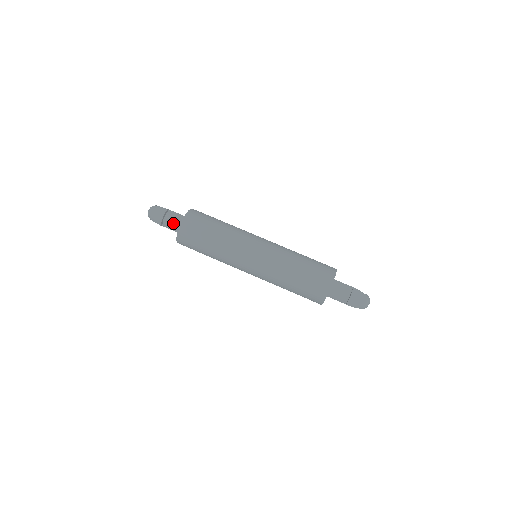
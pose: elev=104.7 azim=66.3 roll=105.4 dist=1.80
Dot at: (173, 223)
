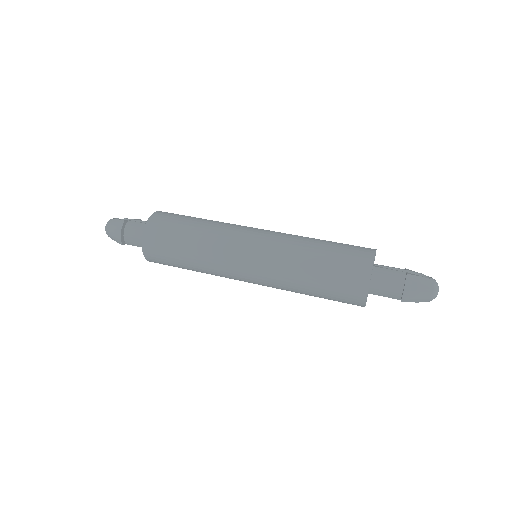
Dot at: (136, 238)
